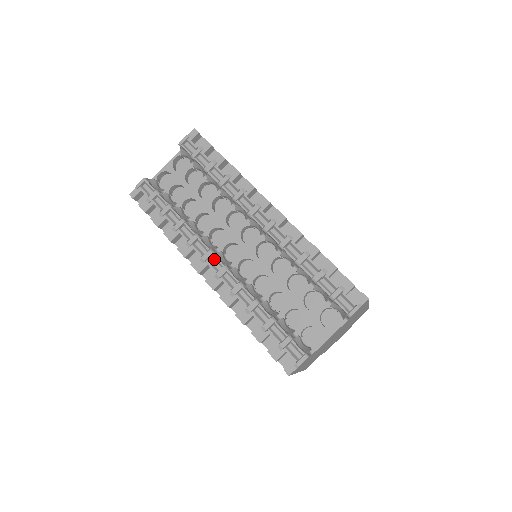
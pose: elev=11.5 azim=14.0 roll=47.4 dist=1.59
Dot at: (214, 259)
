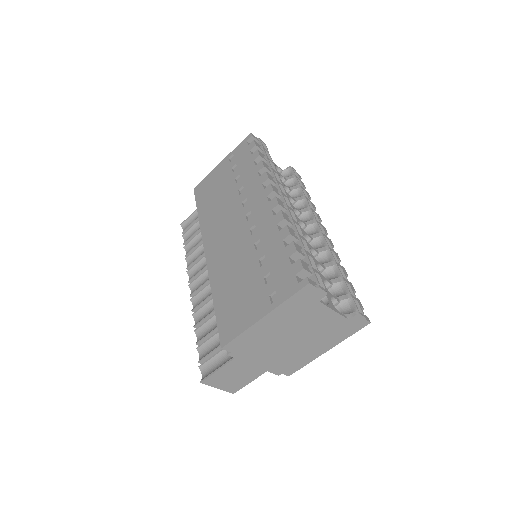
Dot at: (286, 201)
